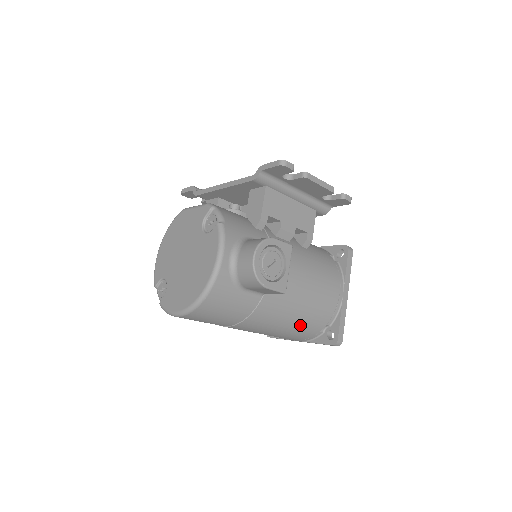
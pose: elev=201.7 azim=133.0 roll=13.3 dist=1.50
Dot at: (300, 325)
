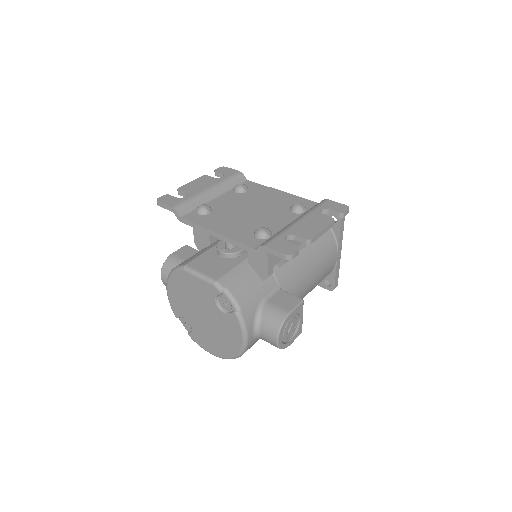
Dot at: occluded
